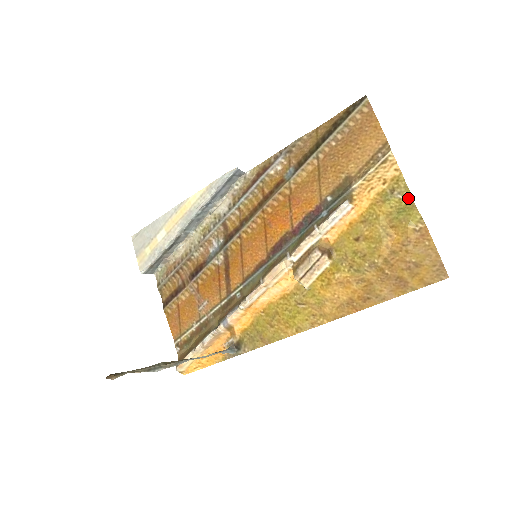
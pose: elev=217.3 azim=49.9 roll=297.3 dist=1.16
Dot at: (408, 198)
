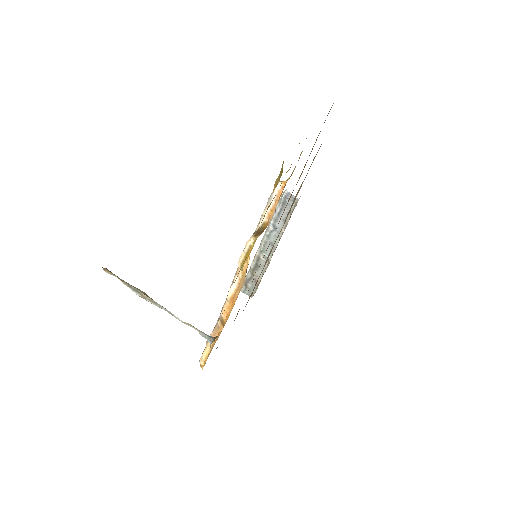
Dot at: occluded
